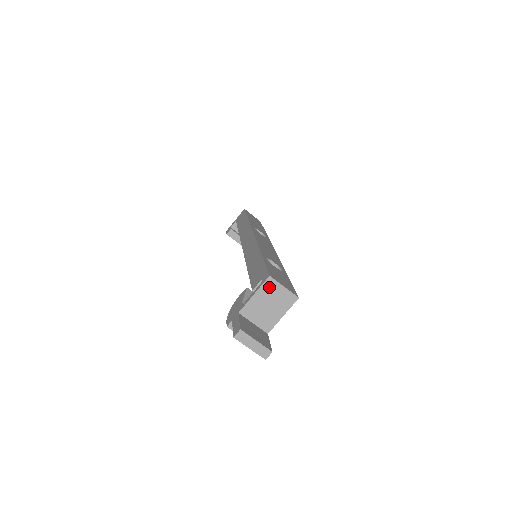
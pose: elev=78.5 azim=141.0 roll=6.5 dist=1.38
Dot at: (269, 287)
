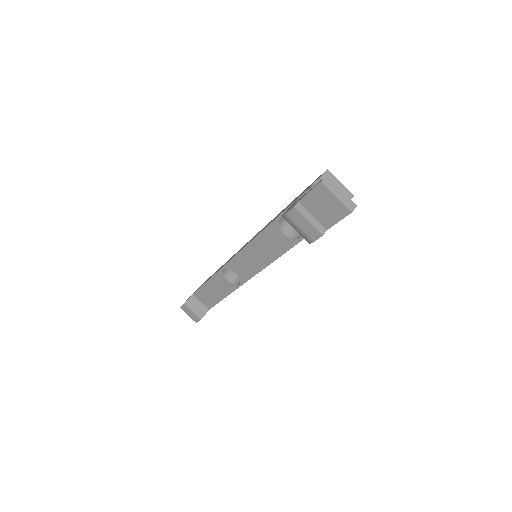
Dot at: occluded
